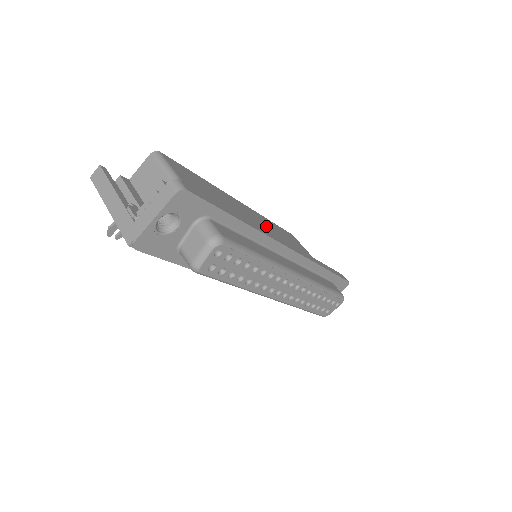
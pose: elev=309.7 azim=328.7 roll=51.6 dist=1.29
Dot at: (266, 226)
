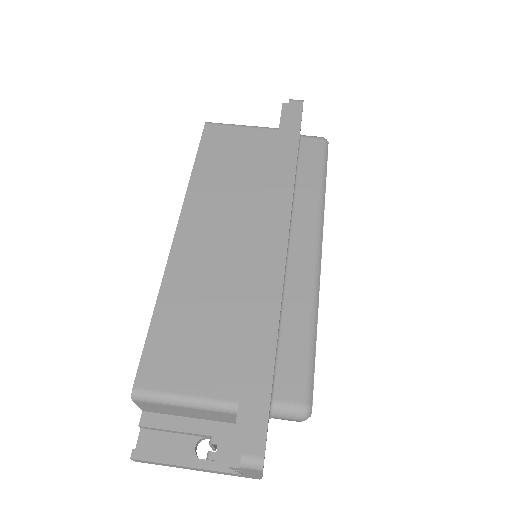
Dot at: (219, 213)
